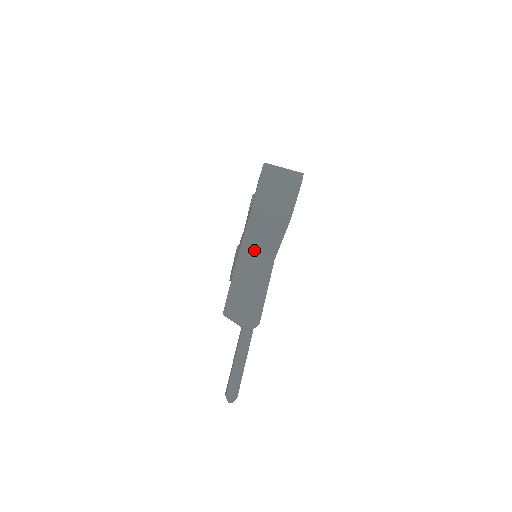
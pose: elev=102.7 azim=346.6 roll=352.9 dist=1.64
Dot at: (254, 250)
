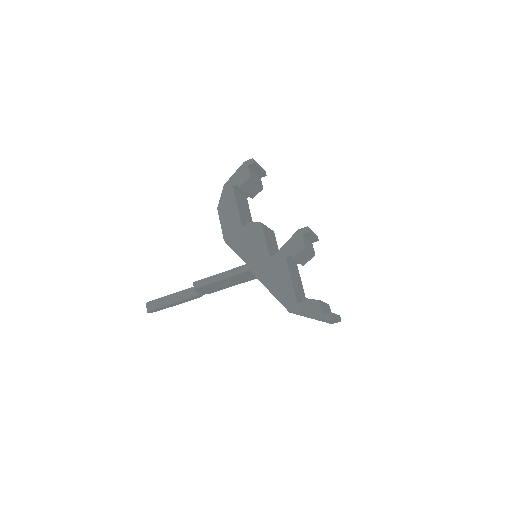
Dot at: occluded
